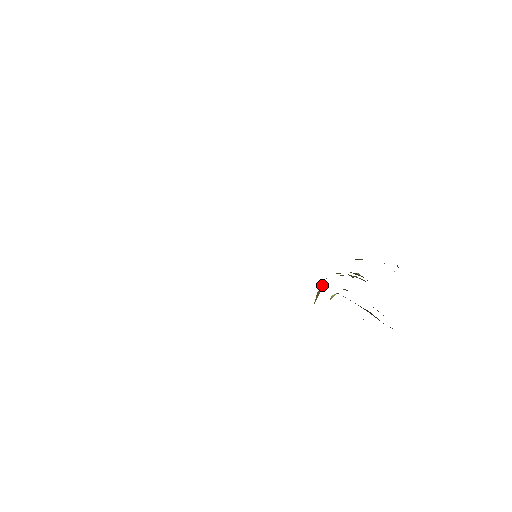
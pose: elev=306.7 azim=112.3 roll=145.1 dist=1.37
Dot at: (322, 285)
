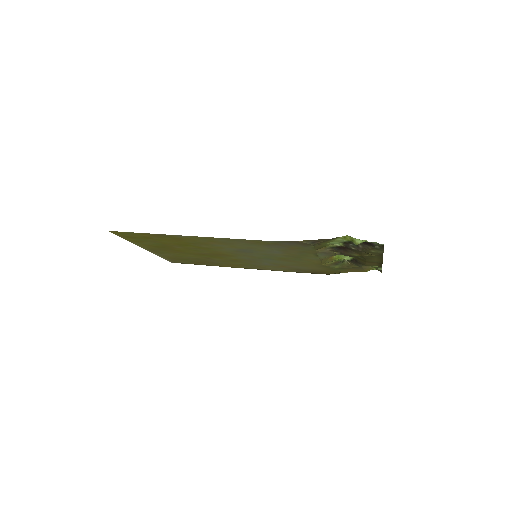
Dot at: (317, 256)
